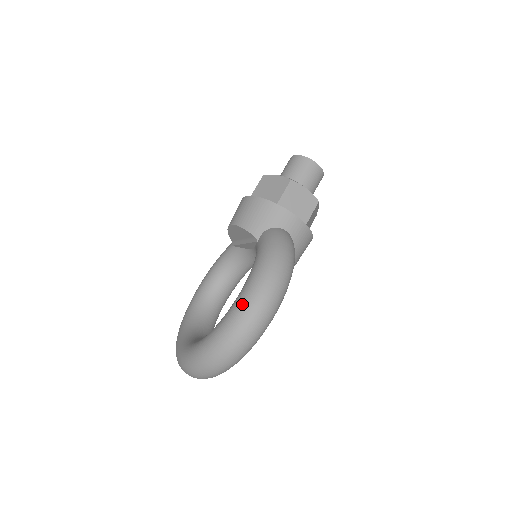
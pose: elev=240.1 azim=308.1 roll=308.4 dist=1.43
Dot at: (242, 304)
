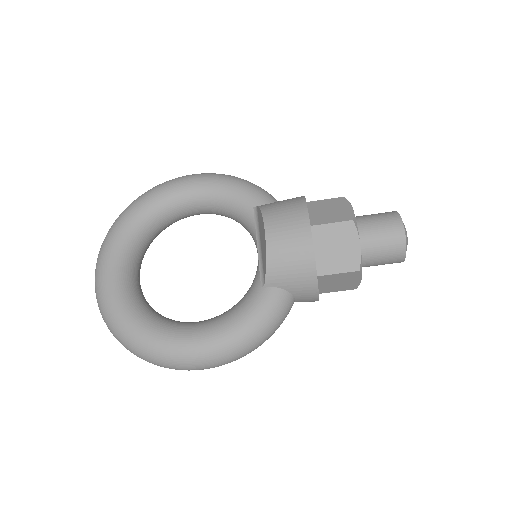
Dot at: (180, 354)
